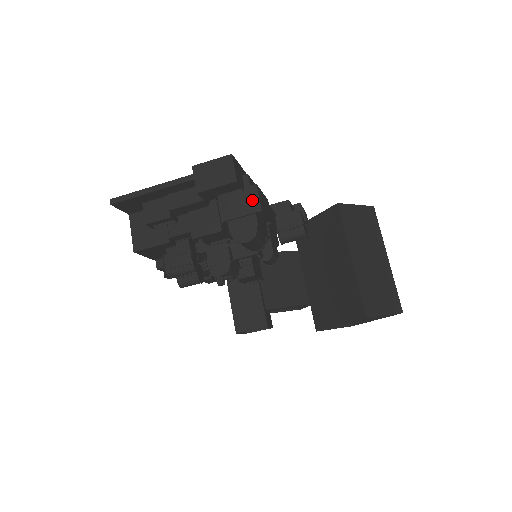
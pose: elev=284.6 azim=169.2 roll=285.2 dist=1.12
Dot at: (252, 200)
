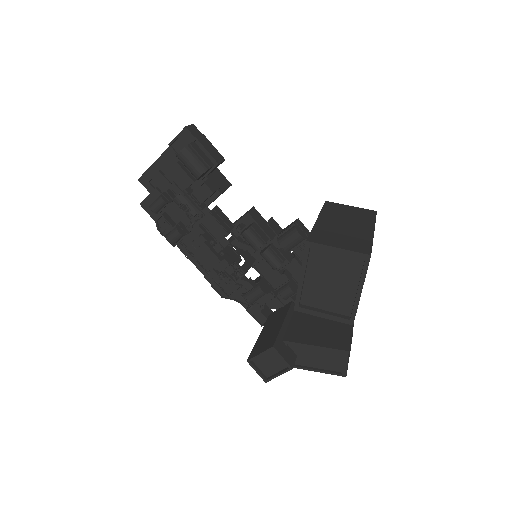
Dot at: occluded
